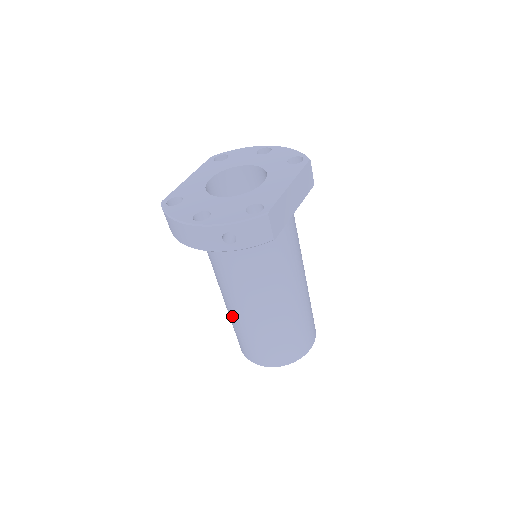
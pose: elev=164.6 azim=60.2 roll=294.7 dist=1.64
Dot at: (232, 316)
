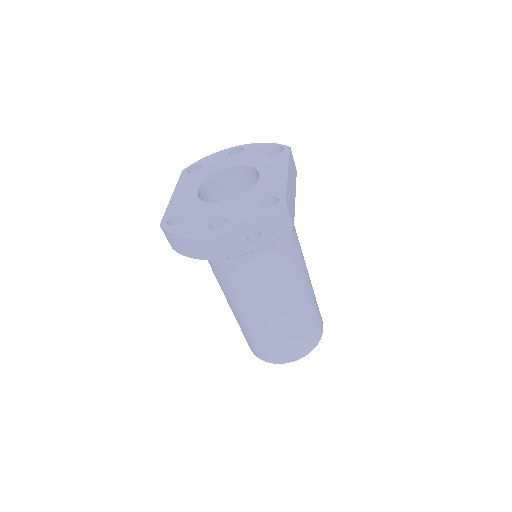
Dot at: (248, 323)
